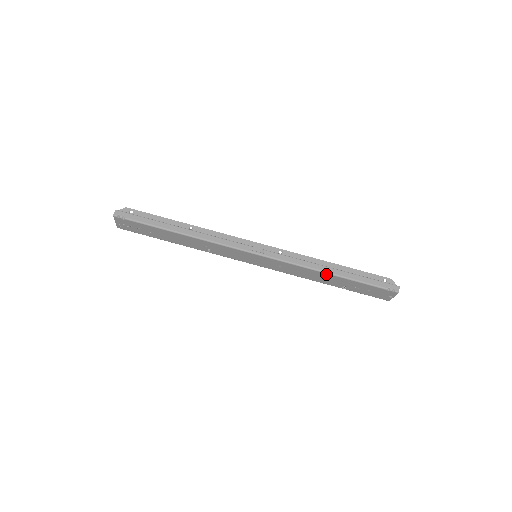
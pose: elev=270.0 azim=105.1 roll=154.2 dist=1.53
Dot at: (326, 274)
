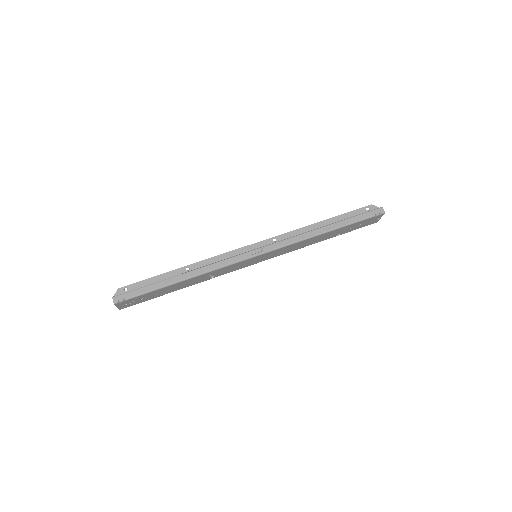
Dot at: (322, 235)
